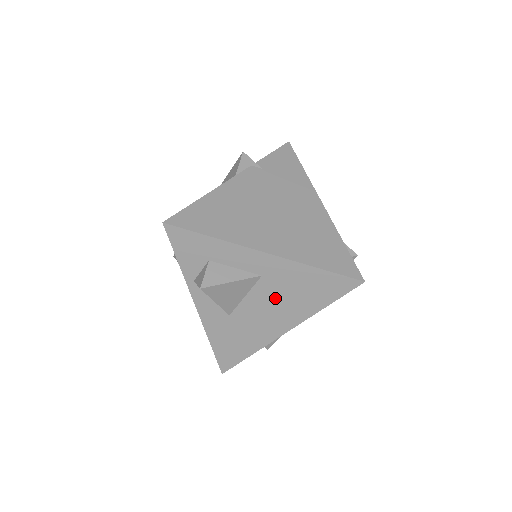
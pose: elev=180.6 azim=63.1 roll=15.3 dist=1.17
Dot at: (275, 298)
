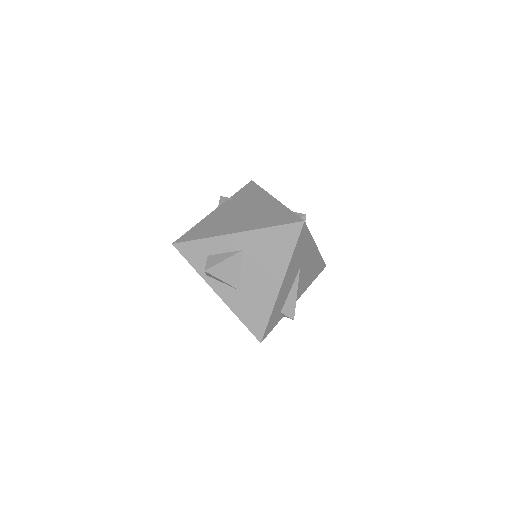
Dot at: (259, 262)
